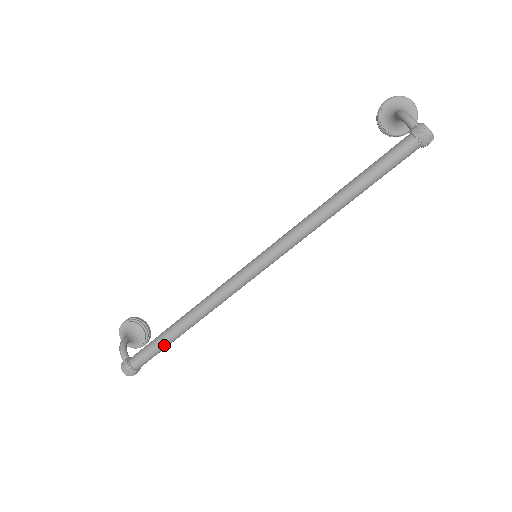
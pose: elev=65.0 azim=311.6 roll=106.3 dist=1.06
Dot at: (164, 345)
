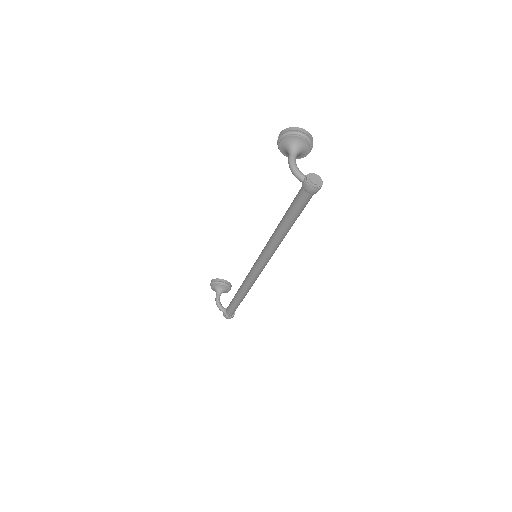
Dot at: occluded
